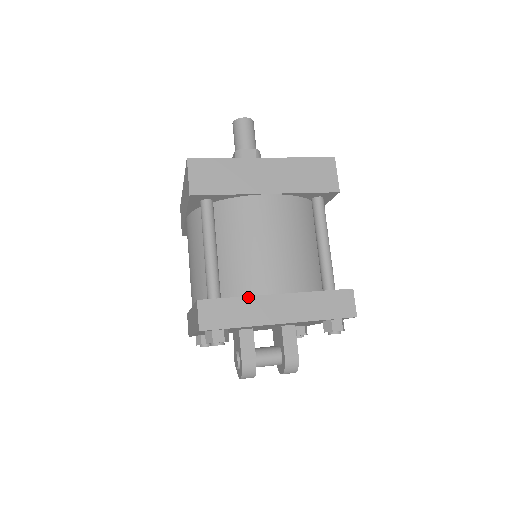
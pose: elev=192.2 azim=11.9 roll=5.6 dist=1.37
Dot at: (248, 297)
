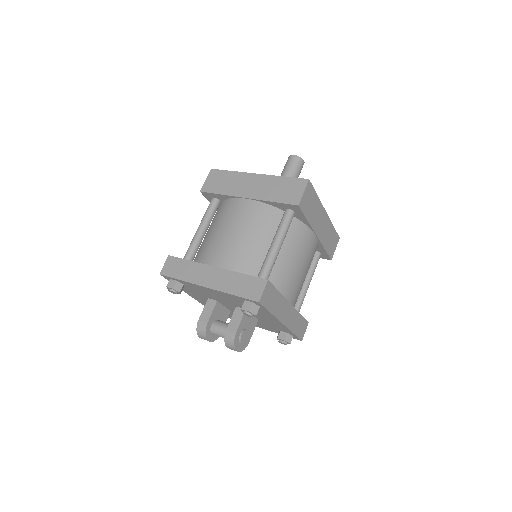
Dot at: (196, 263)
